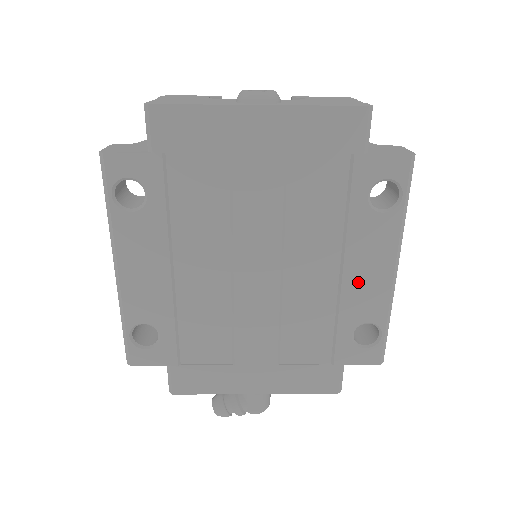
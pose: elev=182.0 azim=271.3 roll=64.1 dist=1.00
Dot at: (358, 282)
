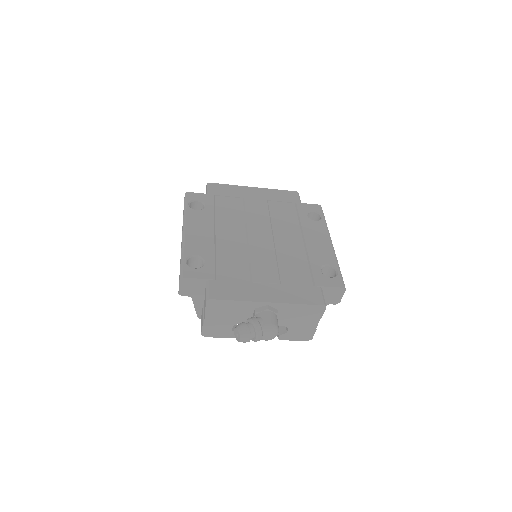
Dot at: (314, 245)
